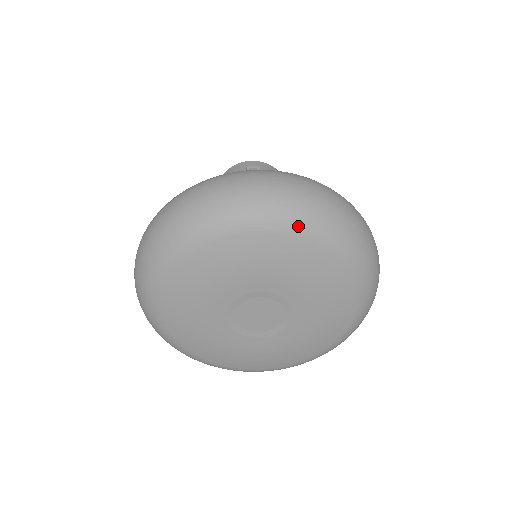
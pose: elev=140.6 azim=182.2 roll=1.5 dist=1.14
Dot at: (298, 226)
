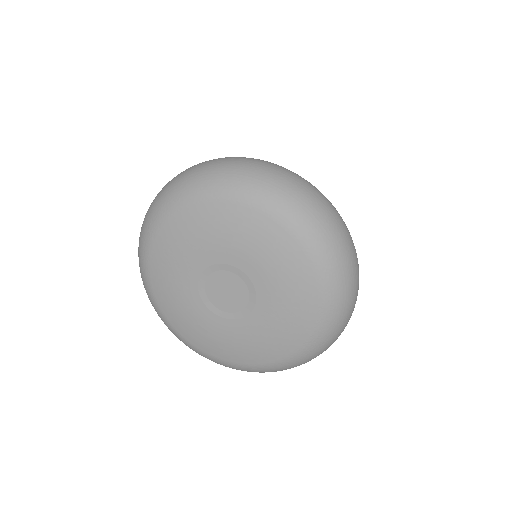
Dot at: (290, 219)
